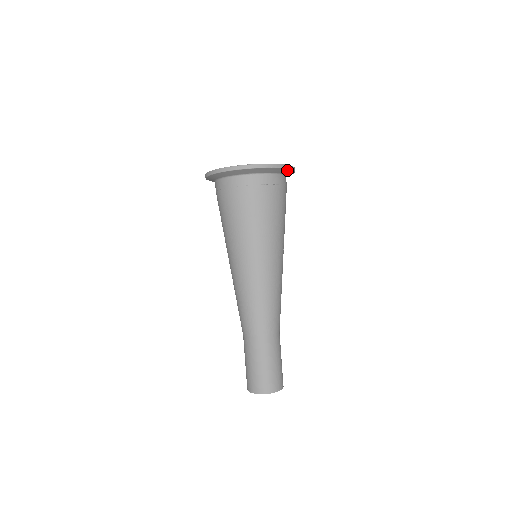
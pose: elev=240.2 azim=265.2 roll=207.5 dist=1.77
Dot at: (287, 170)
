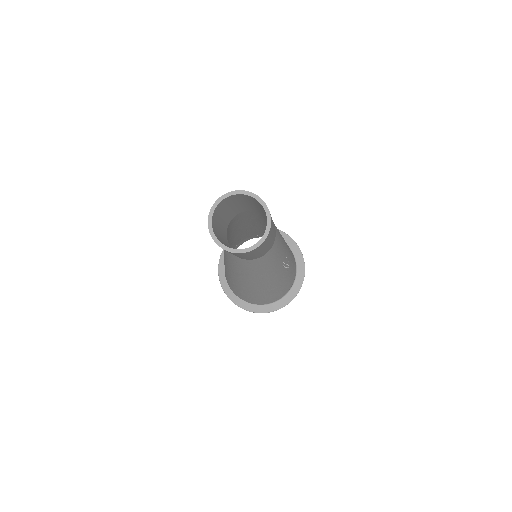
Dot at: (301, 258)
